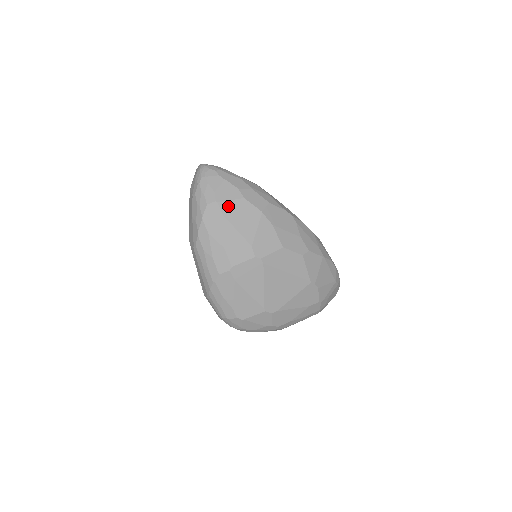
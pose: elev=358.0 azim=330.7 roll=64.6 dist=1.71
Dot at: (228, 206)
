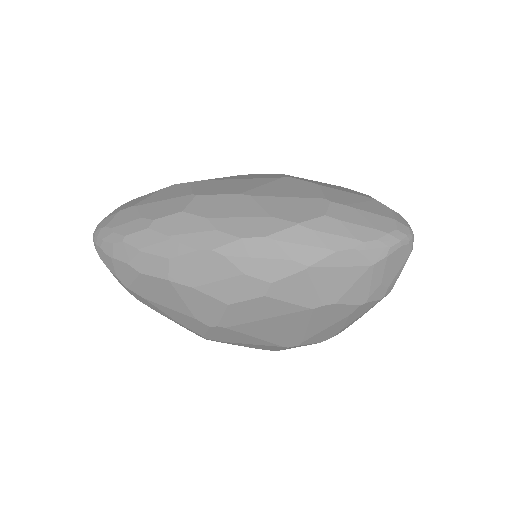
Dot at: (138, 288)
